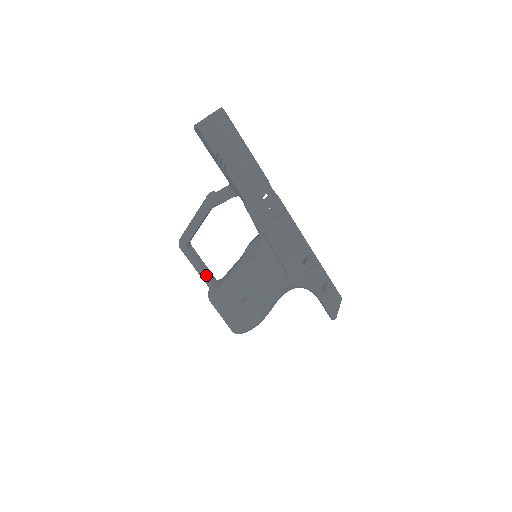
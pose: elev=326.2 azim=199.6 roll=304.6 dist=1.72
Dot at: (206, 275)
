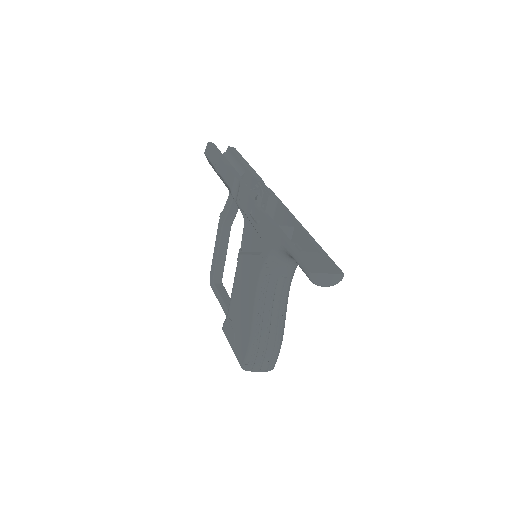
Dot at: (227, 307)
